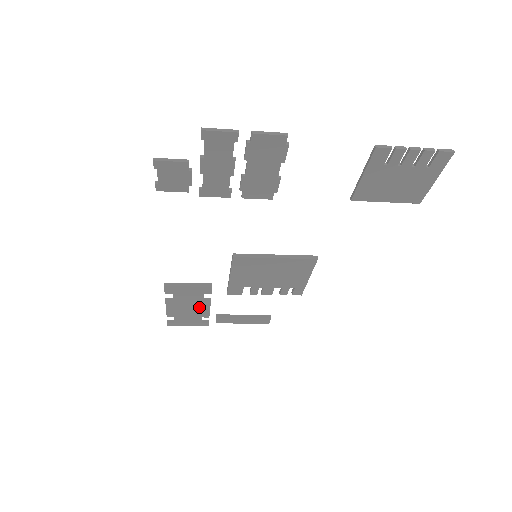
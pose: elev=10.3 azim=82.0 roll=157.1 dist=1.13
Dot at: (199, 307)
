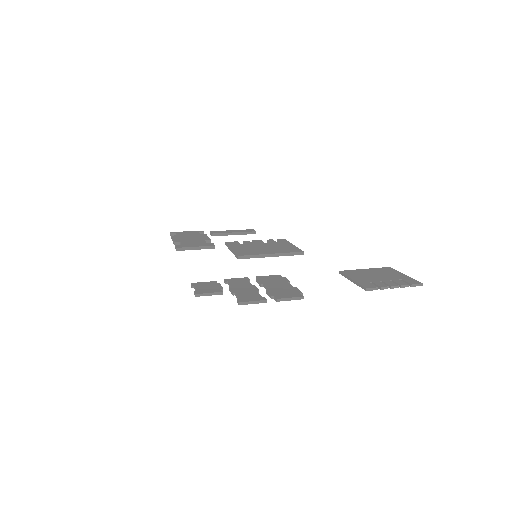
Dot at: occluded
